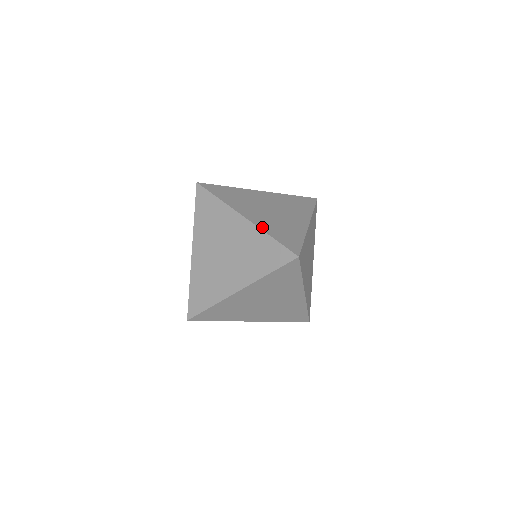
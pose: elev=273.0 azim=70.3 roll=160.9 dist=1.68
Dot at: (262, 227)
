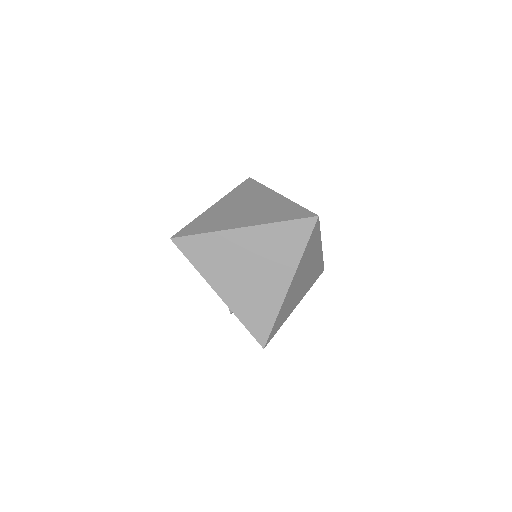
Dot at: (265, 222)
